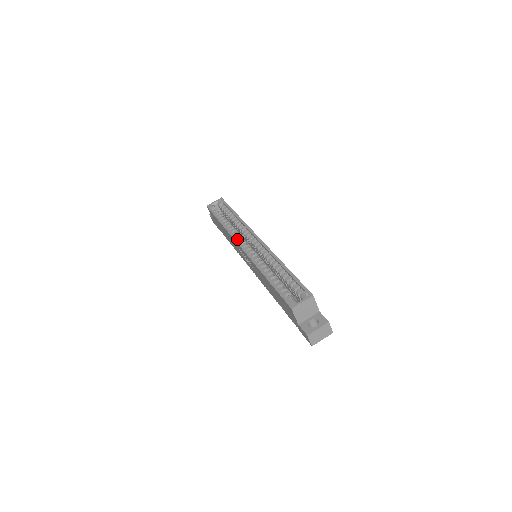
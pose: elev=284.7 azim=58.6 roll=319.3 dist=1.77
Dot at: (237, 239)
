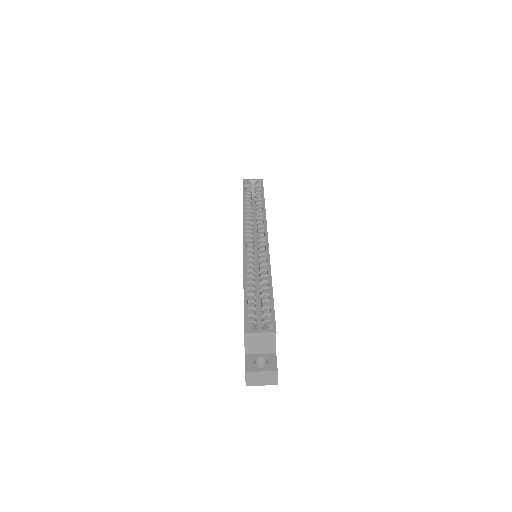
Dot at: (247, 228)
